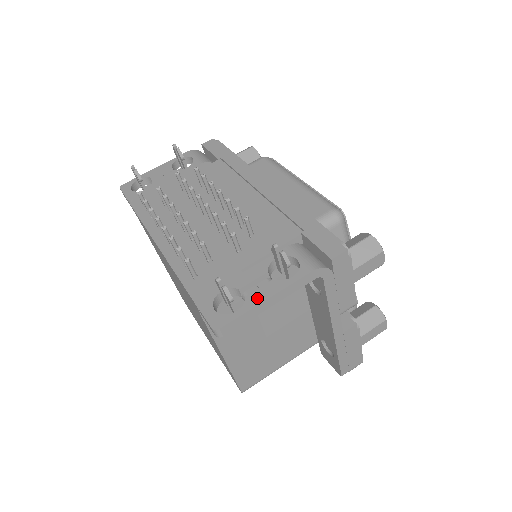
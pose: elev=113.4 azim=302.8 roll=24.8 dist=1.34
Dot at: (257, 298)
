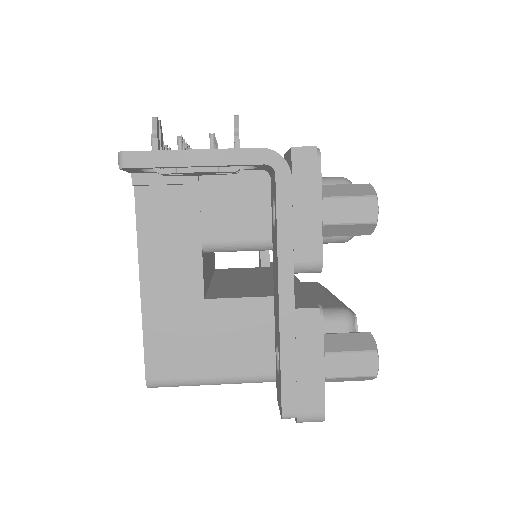
Dot at: (185, 150)
